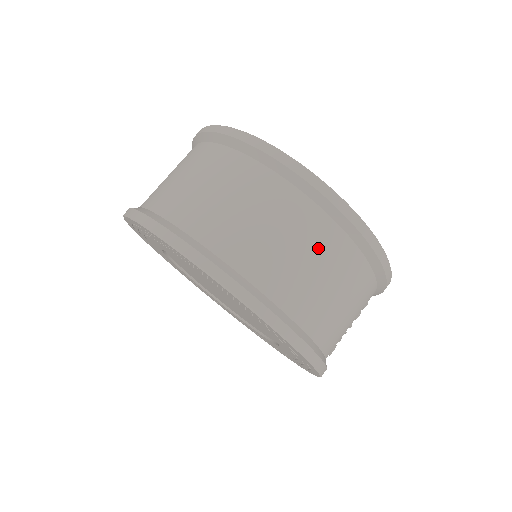
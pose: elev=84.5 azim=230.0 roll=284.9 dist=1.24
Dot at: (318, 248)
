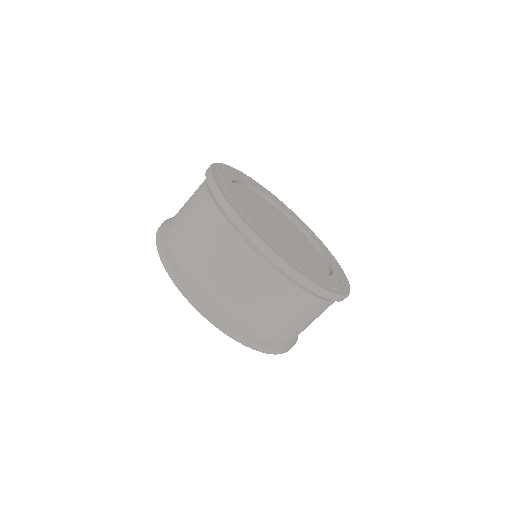
Dot at: (304, 312)
